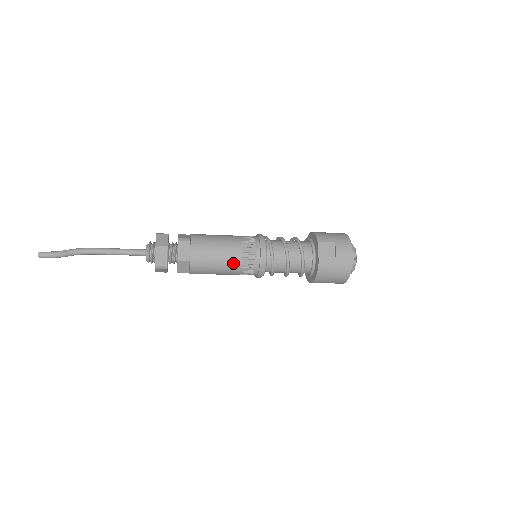
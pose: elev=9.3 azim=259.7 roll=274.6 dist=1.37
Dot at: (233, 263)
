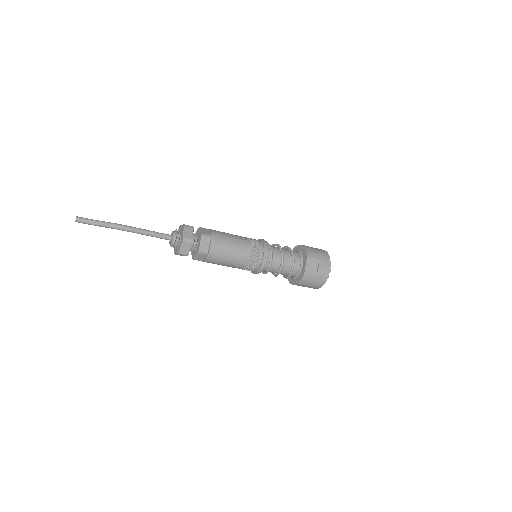
Dot at: (240, 262)
